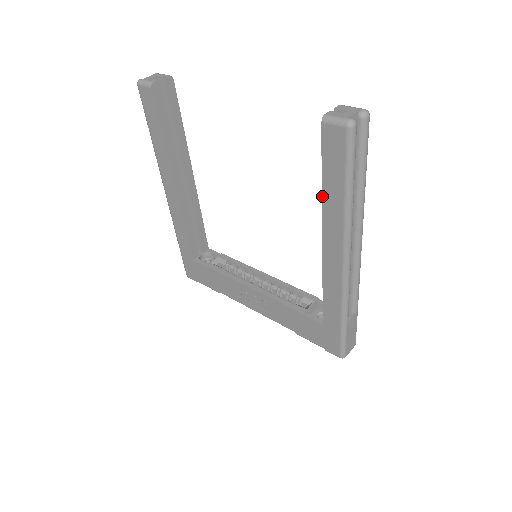
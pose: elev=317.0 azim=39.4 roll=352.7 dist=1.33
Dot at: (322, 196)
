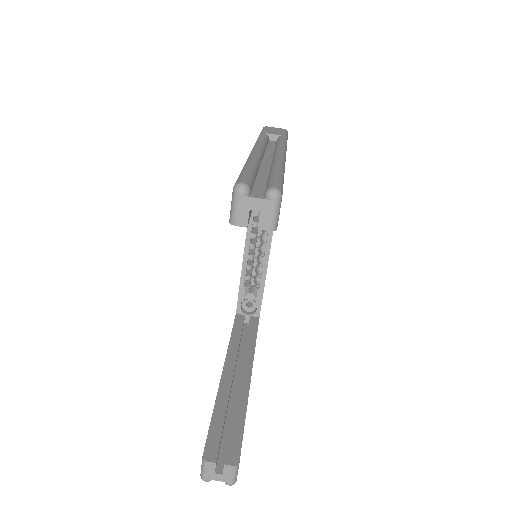
Dot at: (215, 401)
